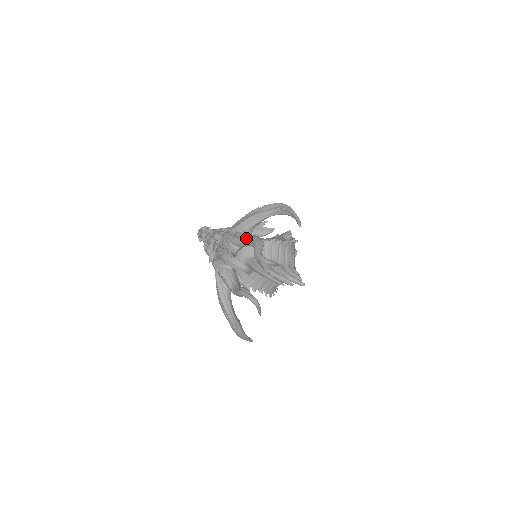
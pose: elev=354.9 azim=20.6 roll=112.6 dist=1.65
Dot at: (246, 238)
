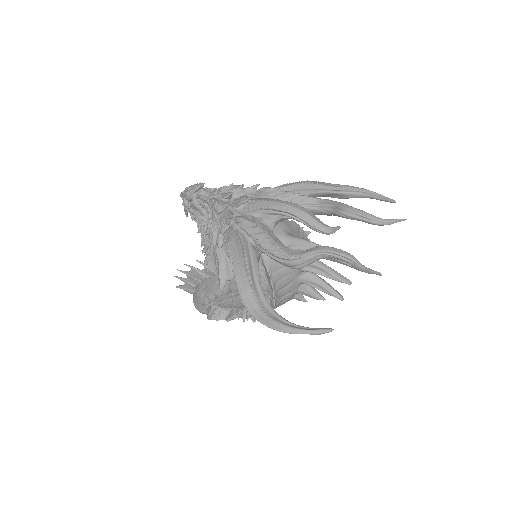
Dot at: (312, 197)
